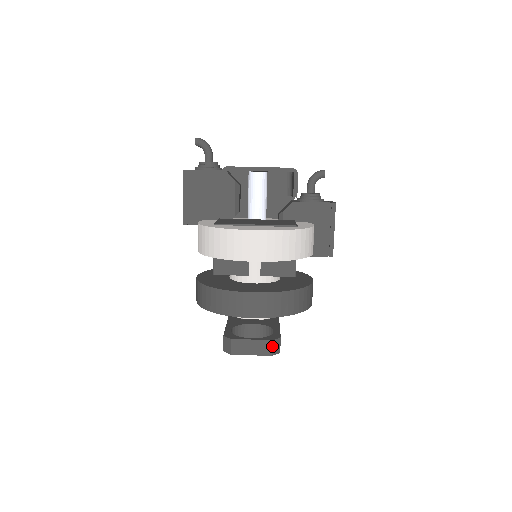
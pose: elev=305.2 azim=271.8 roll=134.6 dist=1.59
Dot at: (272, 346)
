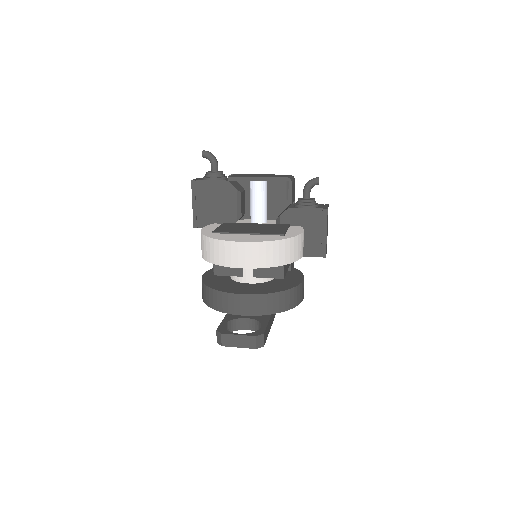
Dot at: (255, 341)
